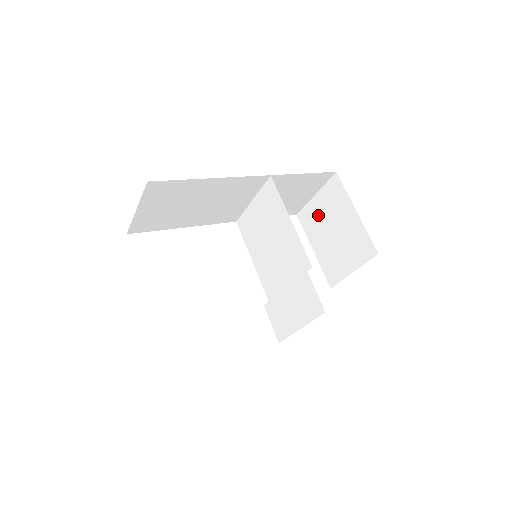
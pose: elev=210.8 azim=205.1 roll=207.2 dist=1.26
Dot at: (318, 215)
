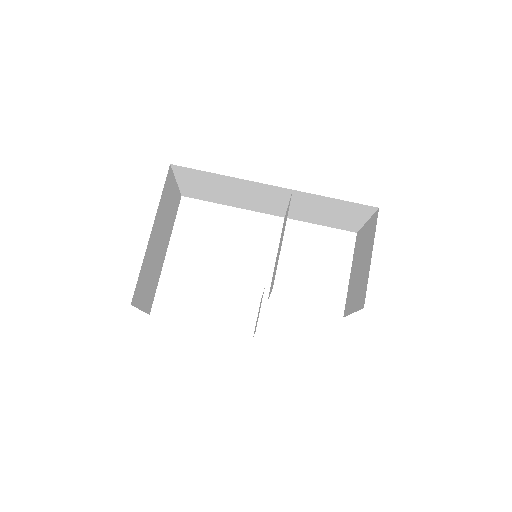
Dot at: (361, 243)
